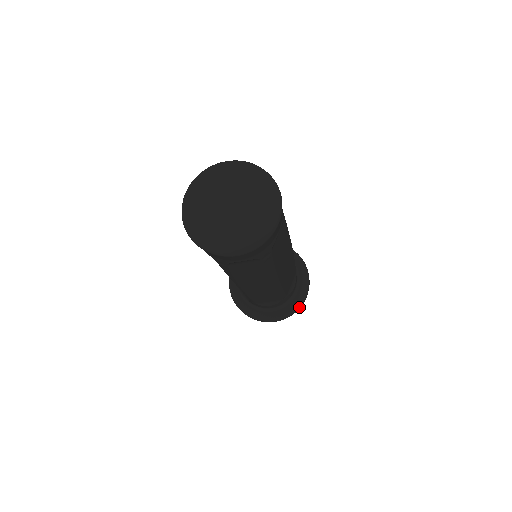
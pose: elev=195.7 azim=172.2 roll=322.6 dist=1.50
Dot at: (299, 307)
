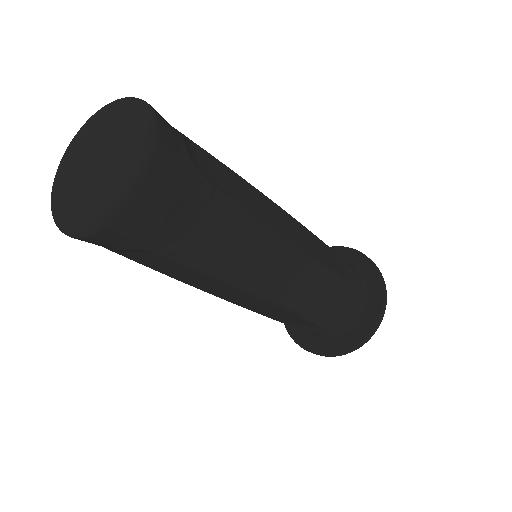
Dot at: (359, 343)
